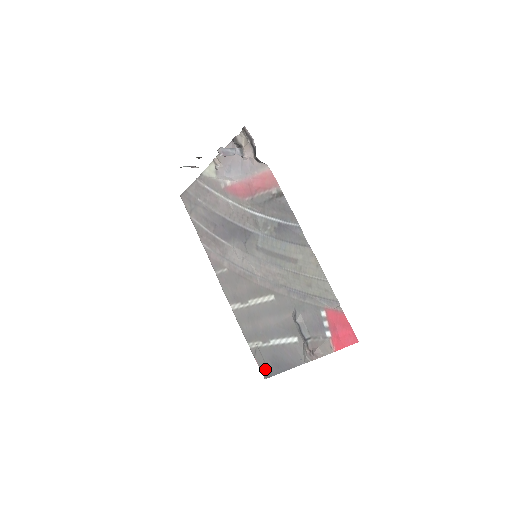
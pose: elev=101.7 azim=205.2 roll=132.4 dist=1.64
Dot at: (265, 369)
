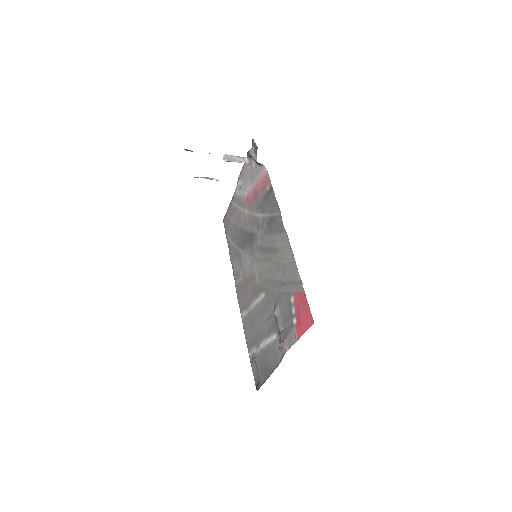
Dot at: (257, 379)
